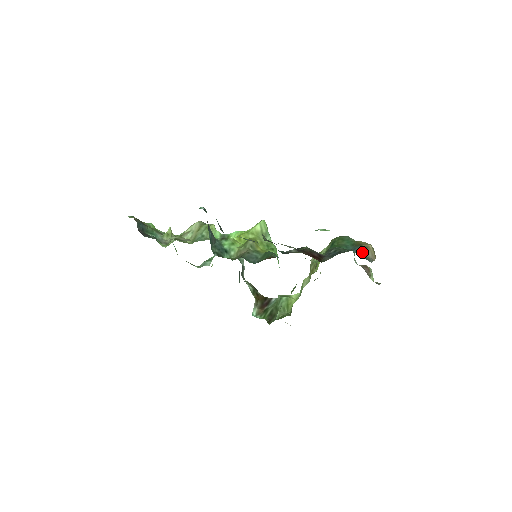
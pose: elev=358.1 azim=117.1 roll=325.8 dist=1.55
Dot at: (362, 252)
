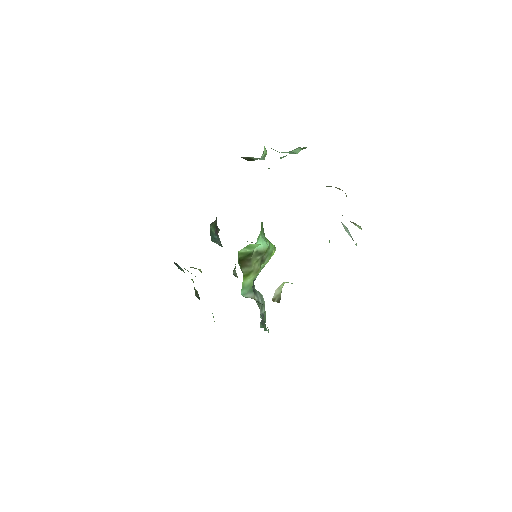
Dot at: occluded
